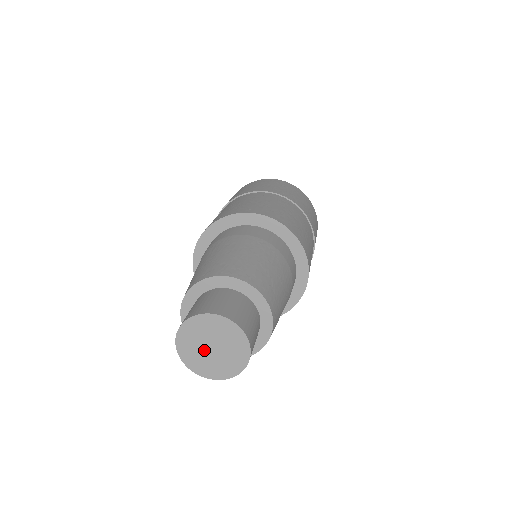
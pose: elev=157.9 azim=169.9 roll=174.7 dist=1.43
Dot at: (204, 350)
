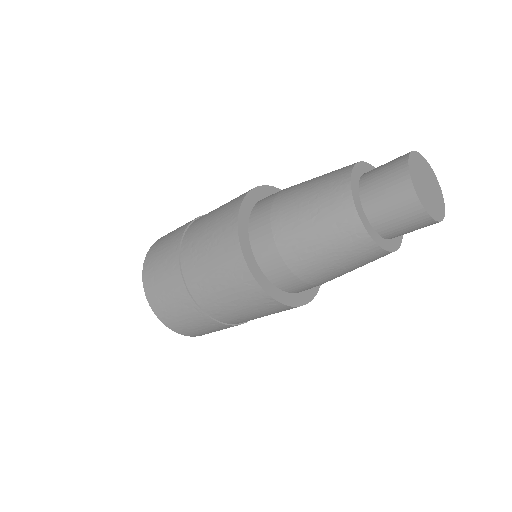
Dot at: (425, 189)
